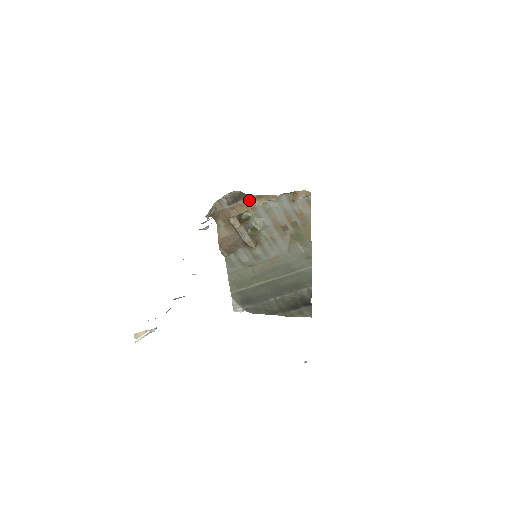
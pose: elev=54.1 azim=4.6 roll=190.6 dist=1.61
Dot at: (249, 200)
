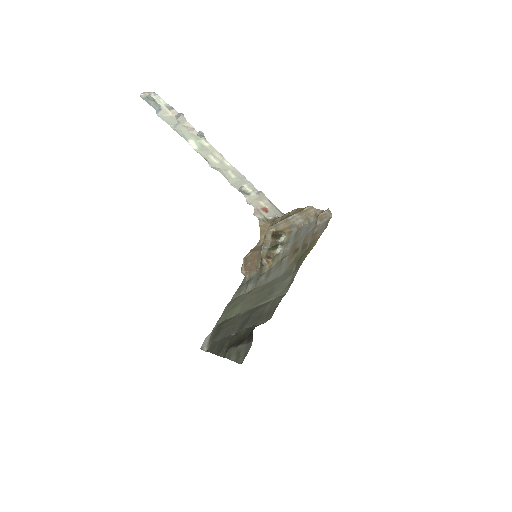
Dot at: (290, 215)
